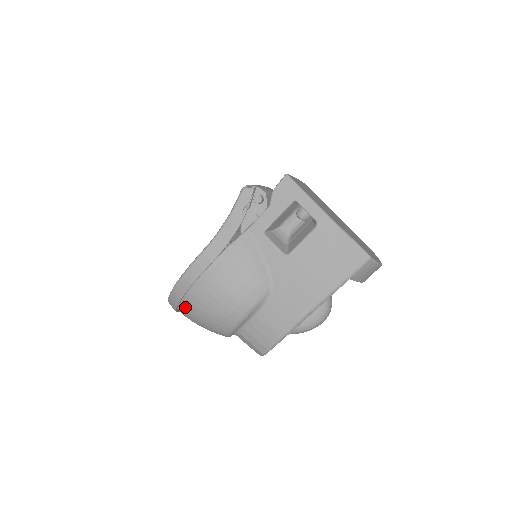
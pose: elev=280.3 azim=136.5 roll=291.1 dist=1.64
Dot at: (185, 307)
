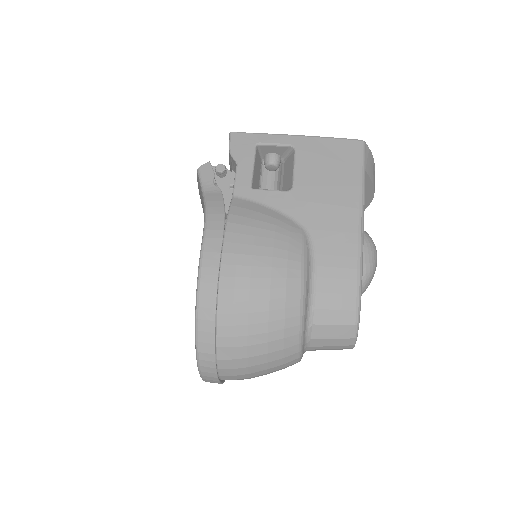
Dot at: (226, 335)
